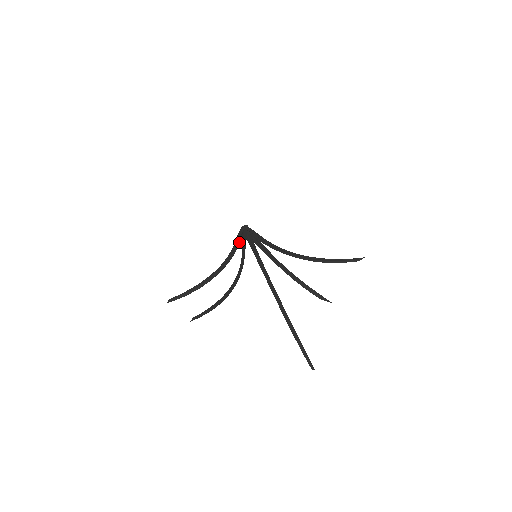
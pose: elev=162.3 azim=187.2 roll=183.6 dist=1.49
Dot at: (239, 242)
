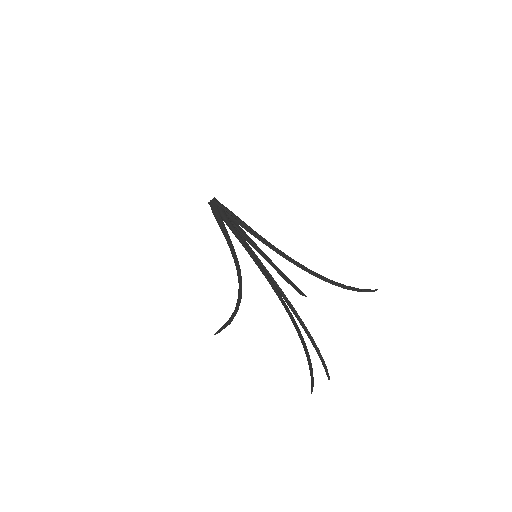
Dot at: (224, 228)
